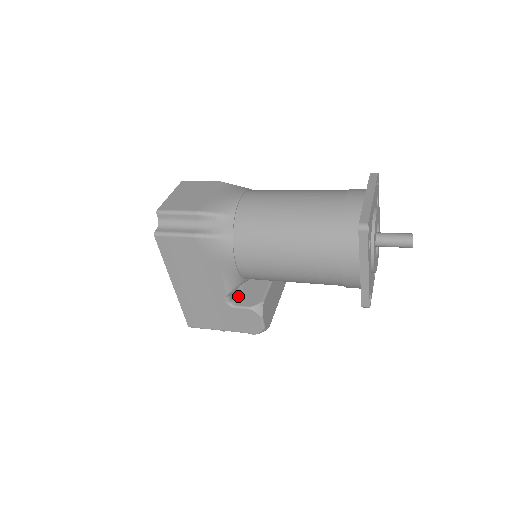
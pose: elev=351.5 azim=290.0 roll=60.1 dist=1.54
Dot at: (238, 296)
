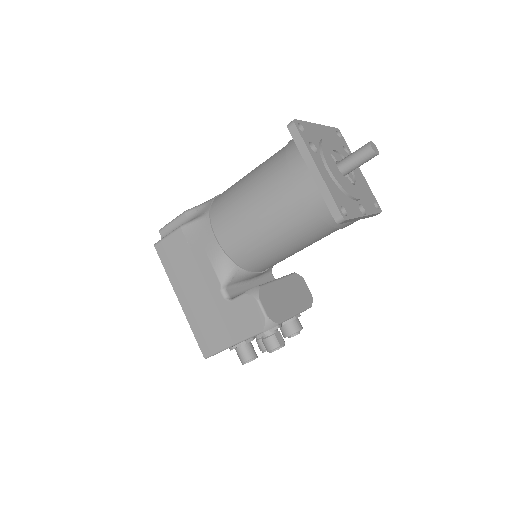
Dot at: occluded
